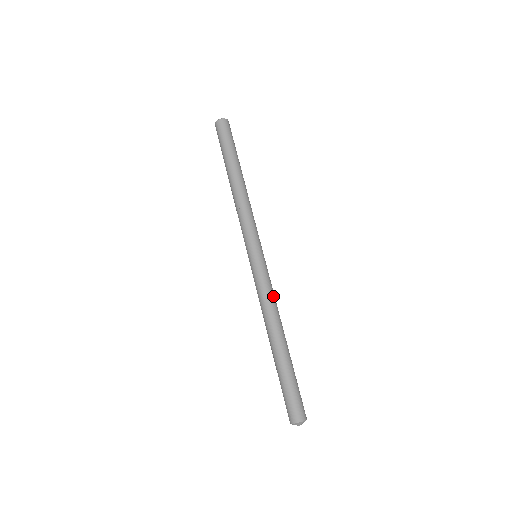
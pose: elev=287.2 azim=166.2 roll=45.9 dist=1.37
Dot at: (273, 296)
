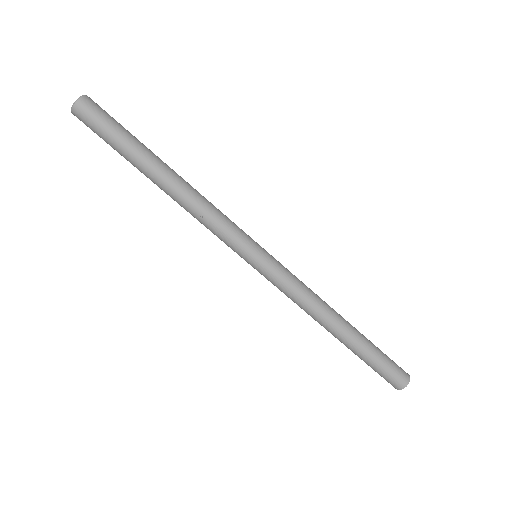
Dot at: (307, 287)
